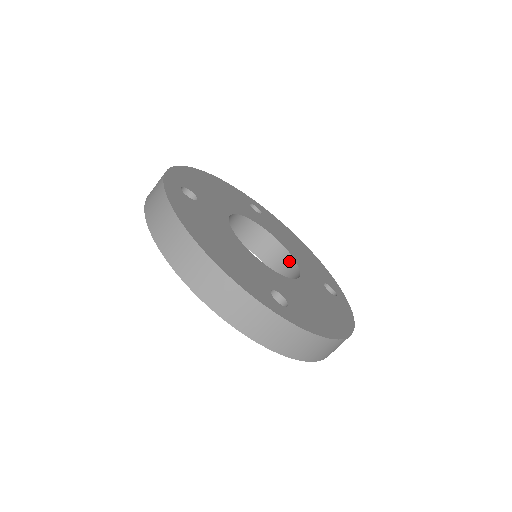
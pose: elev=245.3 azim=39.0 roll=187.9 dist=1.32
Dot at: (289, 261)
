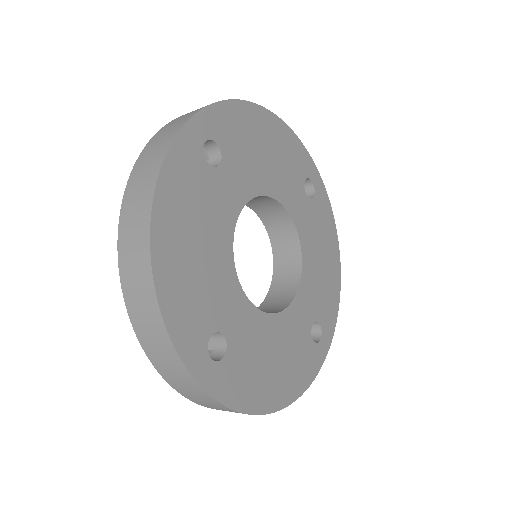
Dot at: (295, 276)
